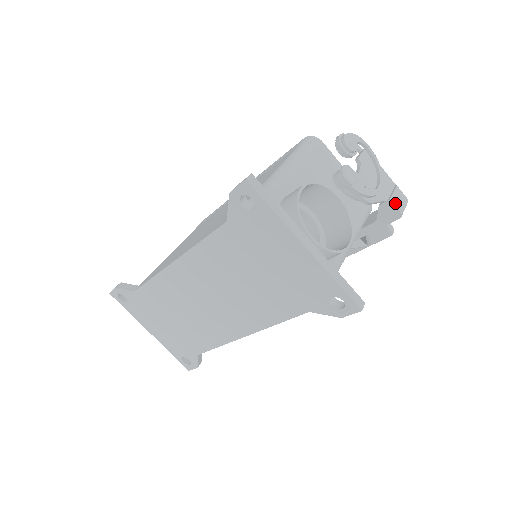
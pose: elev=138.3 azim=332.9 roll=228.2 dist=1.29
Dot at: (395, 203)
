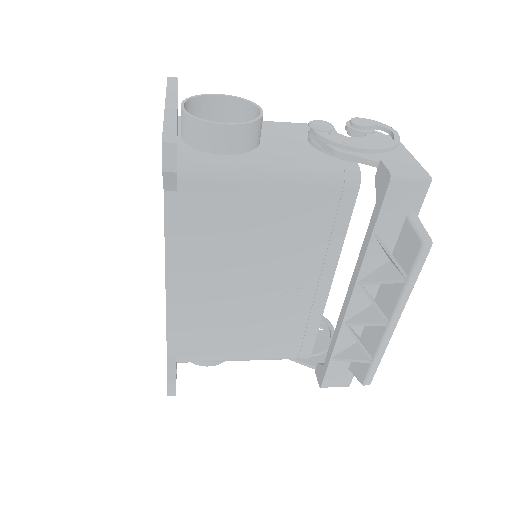
Dot at: (389, 164)
